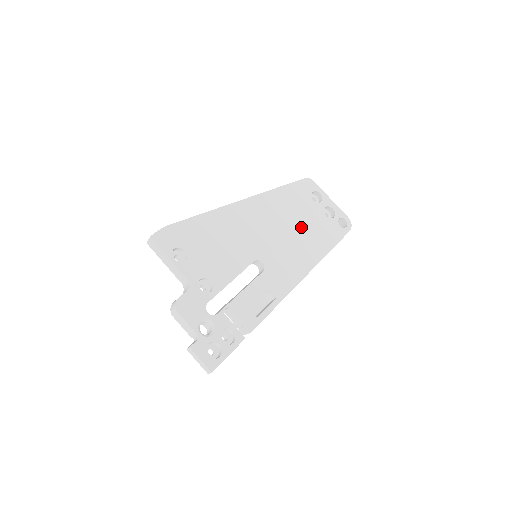
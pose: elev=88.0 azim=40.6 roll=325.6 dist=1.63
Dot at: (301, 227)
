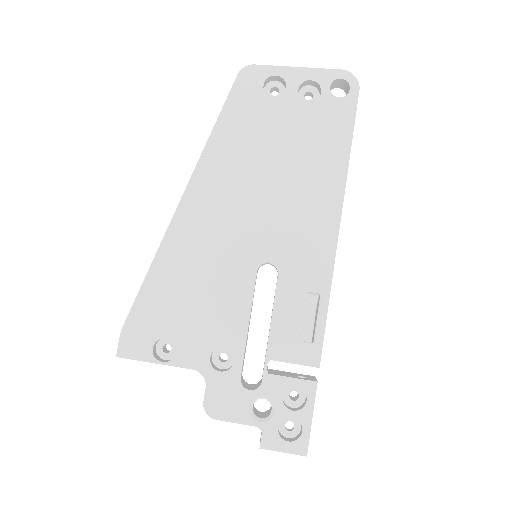
Dot at: (284, 159)
